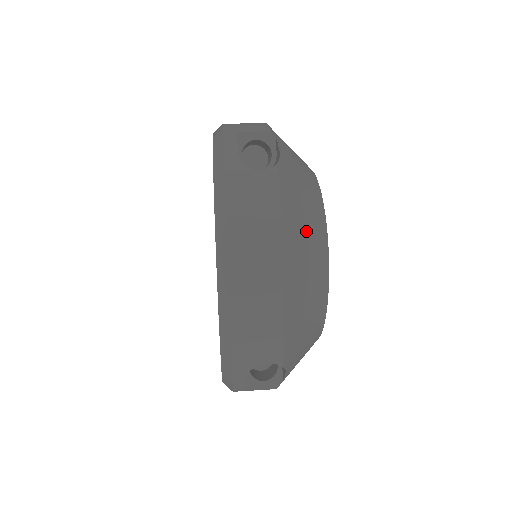
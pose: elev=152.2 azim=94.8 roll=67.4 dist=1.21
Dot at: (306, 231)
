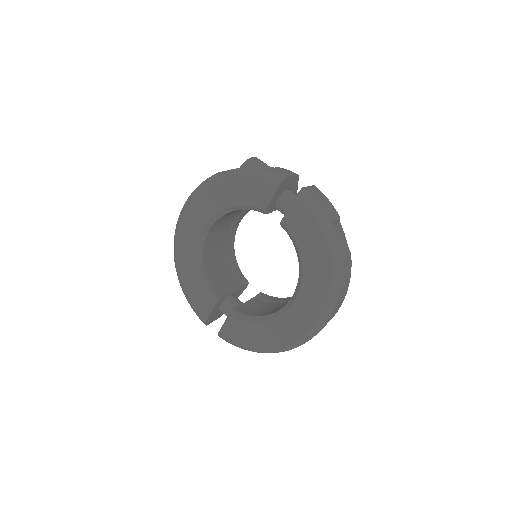
Dot at: occluded
